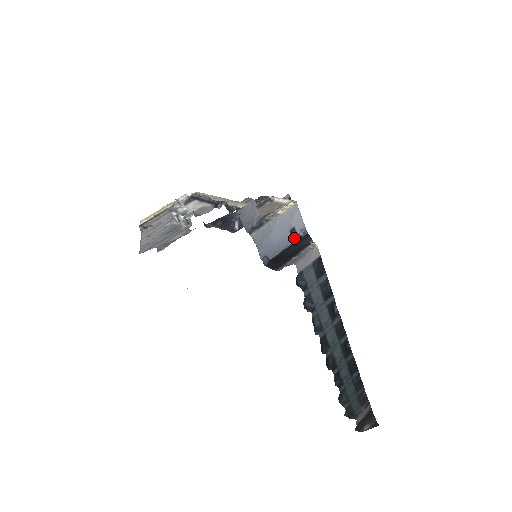
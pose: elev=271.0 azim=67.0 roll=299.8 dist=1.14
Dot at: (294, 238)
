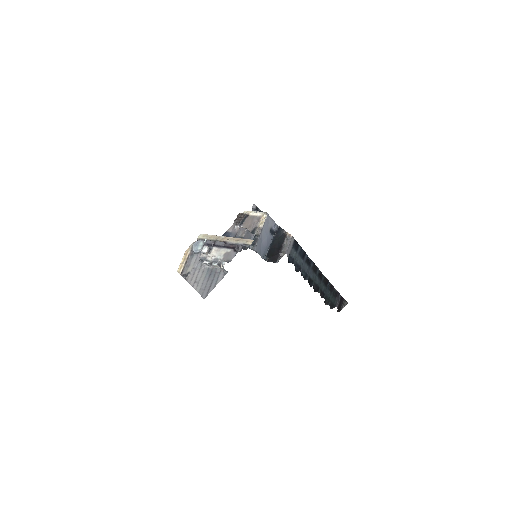
Dot at: (273, 234)
